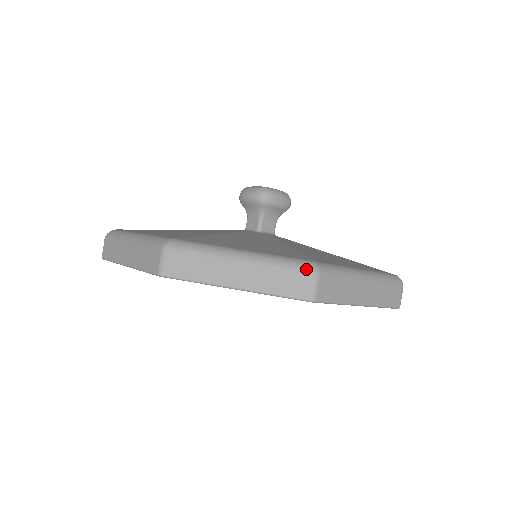
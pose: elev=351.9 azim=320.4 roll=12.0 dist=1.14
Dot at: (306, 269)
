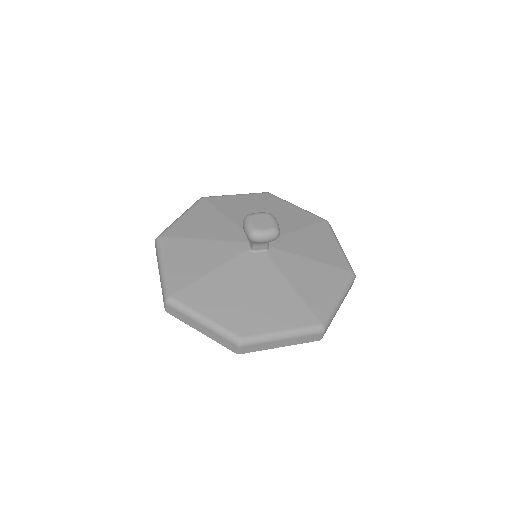
Dot at: (234, 342)
